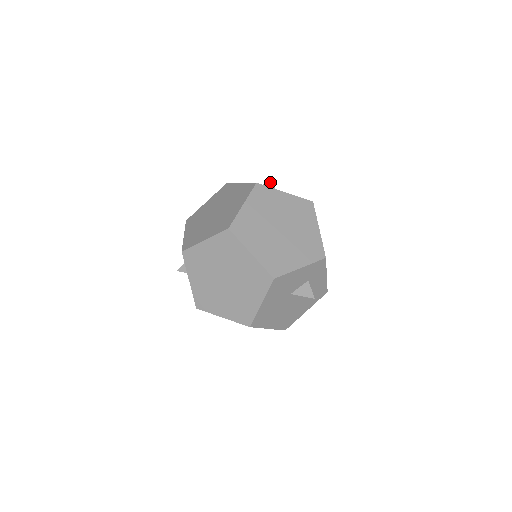
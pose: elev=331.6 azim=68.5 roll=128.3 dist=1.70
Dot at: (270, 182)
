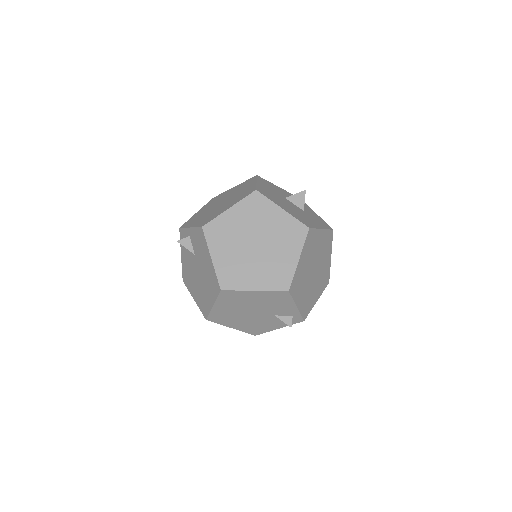
Dot at: occluded
